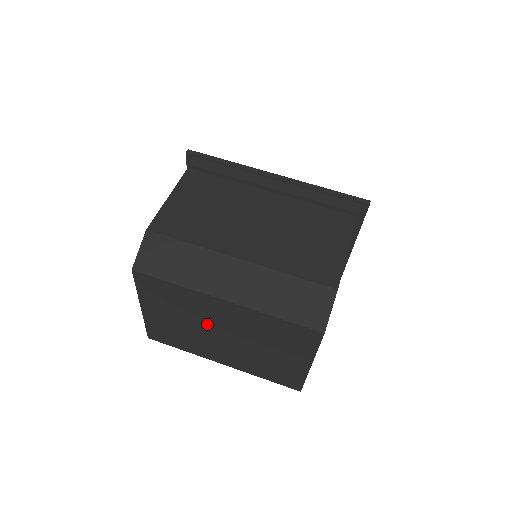
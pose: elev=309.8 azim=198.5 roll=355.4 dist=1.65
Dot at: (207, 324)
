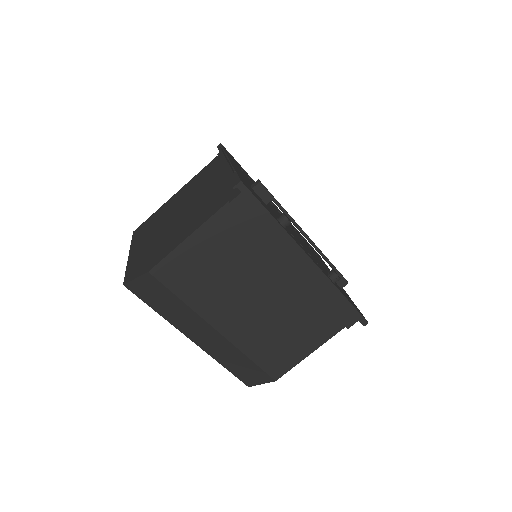
Dot at: occluded
